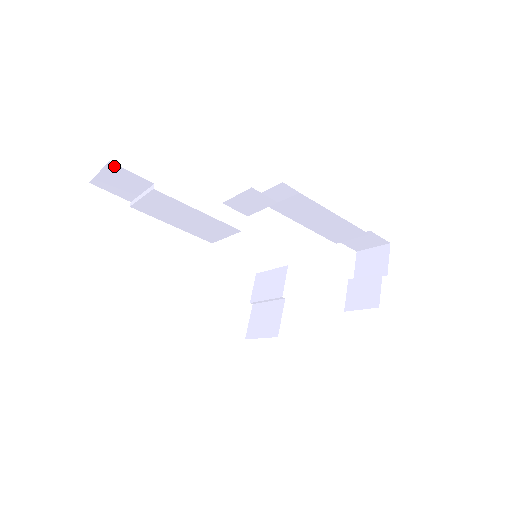
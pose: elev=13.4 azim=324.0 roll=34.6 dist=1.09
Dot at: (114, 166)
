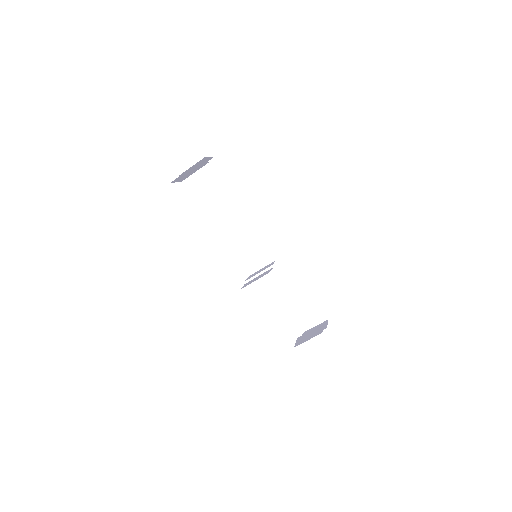
Dot at: (214, 161)
